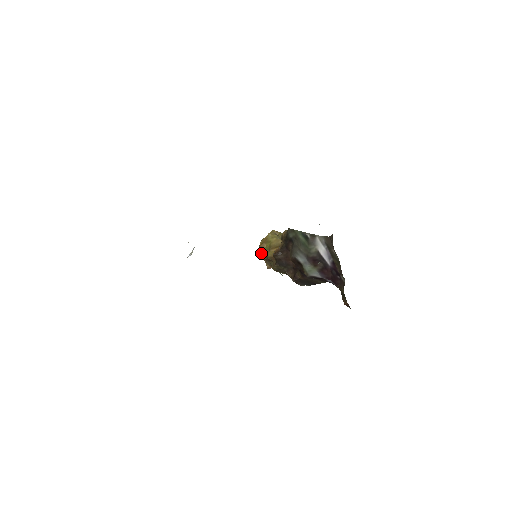
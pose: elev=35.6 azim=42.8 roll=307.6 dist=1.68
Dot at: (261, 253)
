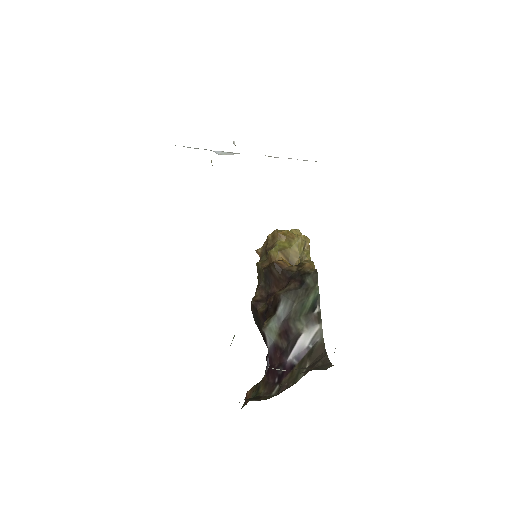
Dot at: (272, 237)
